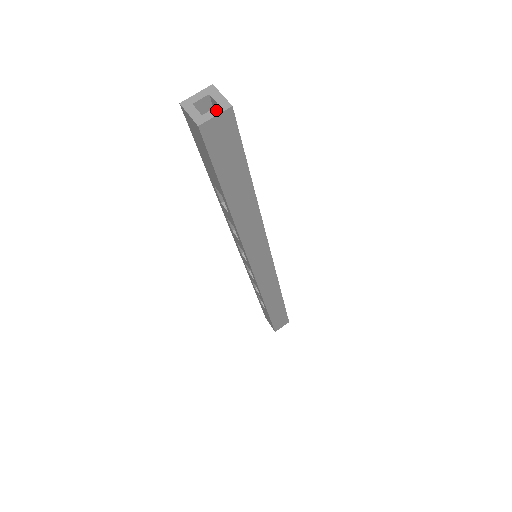
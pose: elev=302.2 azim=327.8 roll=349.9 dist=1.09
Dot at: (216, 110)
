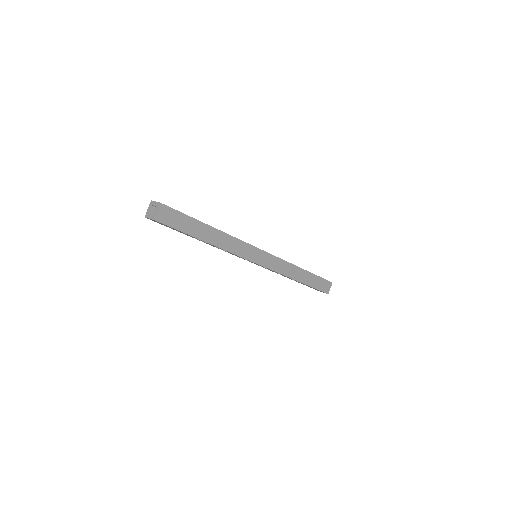
Dot at: (156, 209)
